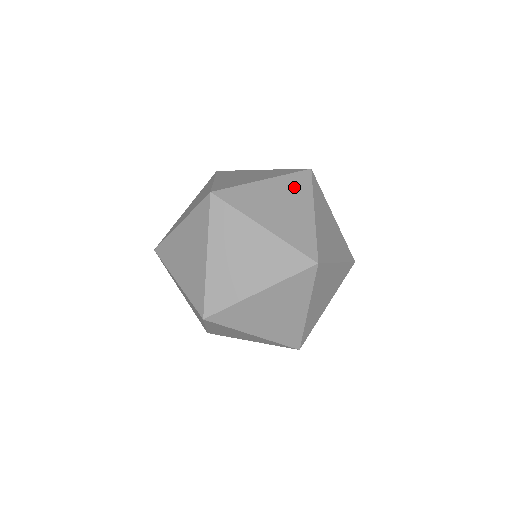
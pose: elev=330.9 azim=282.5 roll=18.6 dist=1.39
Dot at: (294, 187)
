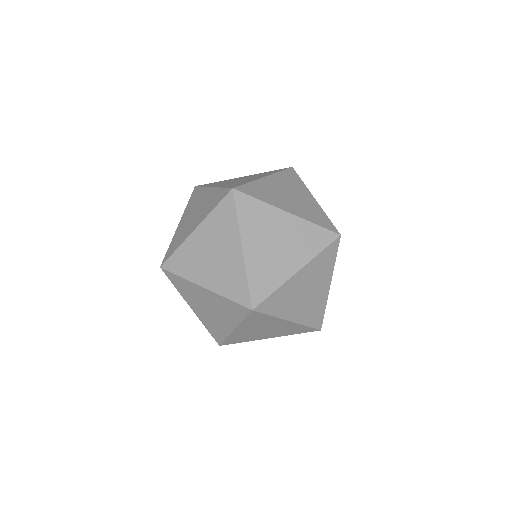
Dot at: (289, 181)
